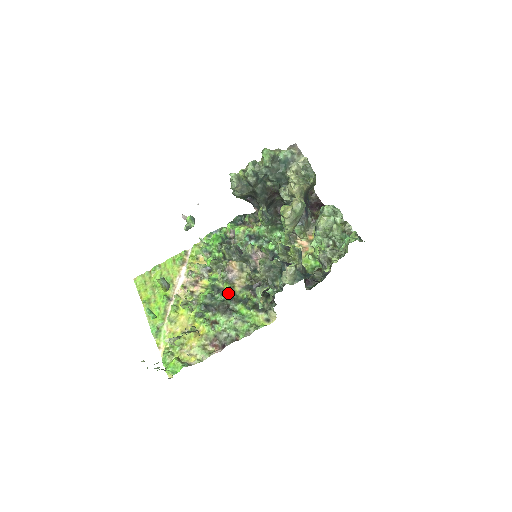
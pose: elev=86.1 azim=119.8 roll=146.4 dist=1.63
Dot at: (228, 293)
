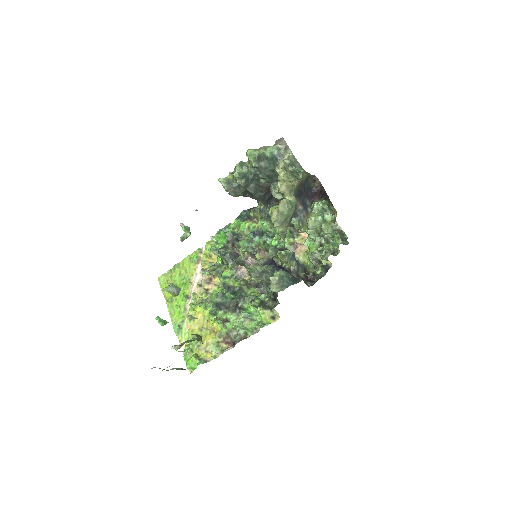
Dot at: (237, 291)
